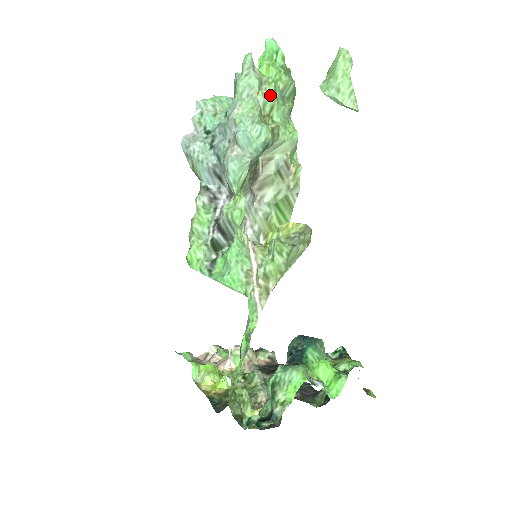
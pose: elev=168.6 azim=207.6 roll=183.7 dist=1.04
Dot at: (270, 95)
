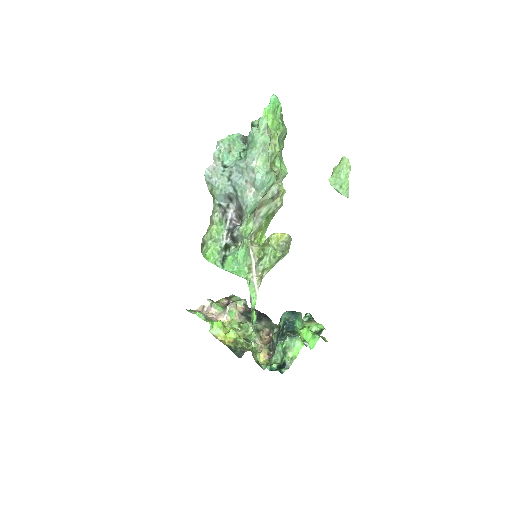
Dot at: (276, 148)
